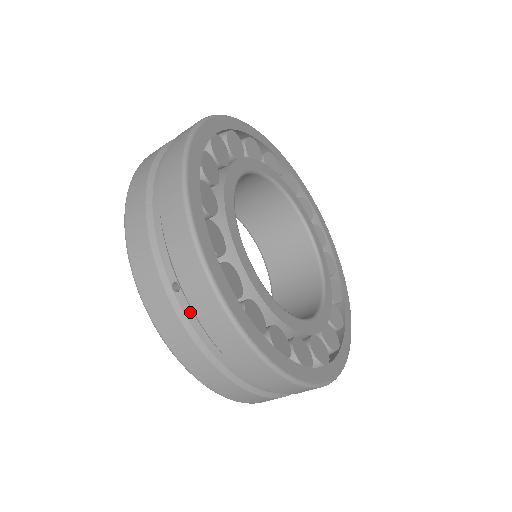
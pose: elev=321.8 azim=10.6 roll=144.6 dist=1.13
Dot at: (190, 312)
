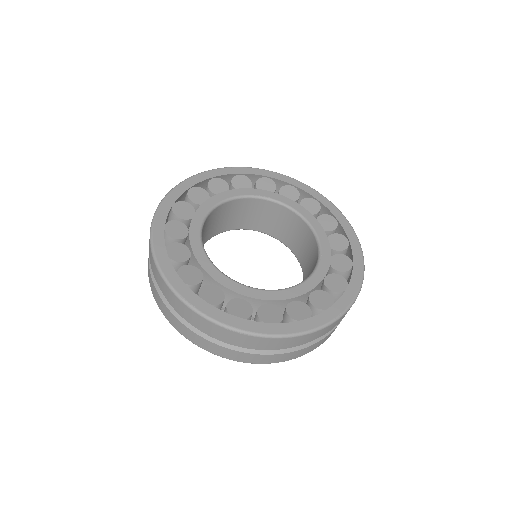
Dot at: occluded
